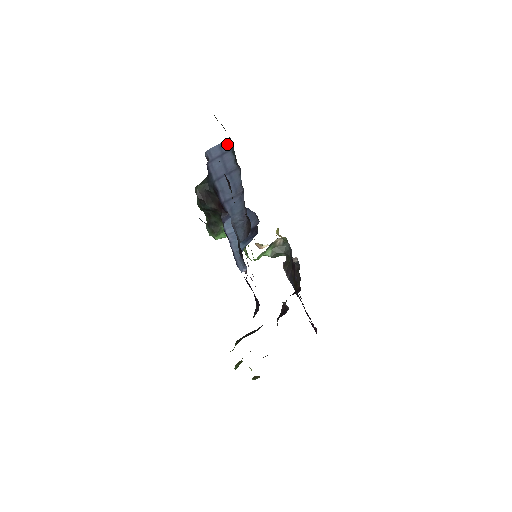
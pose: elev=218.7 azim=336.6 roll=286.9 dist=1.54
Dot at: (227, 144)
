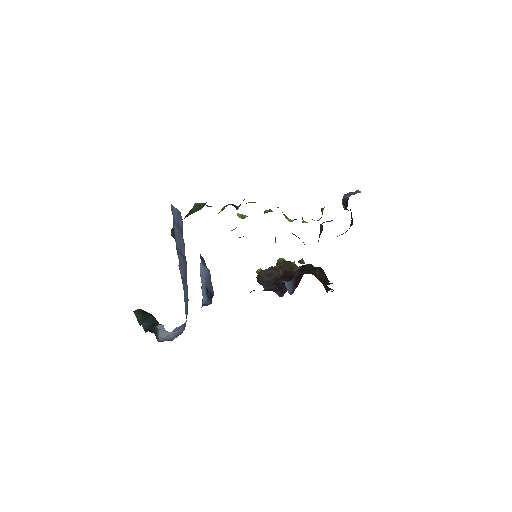
Dot at: (181, 219)
